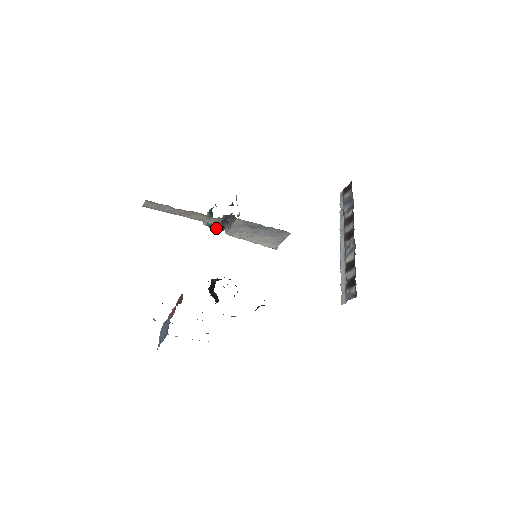
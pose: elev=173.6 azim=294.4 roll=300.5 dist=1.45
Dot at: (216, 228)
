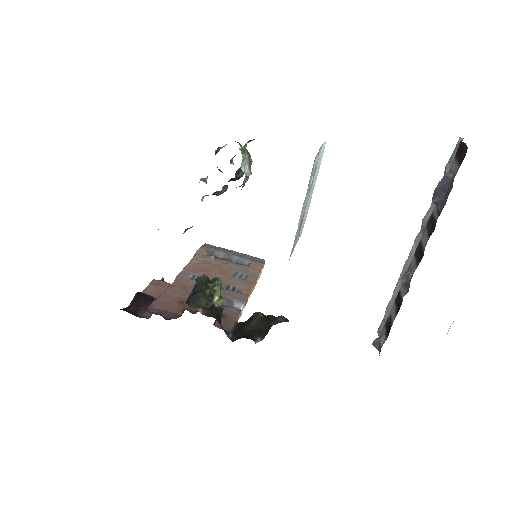
Dot at: occluded
